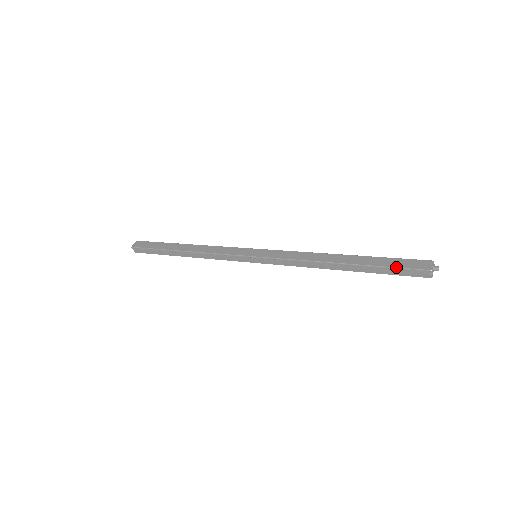
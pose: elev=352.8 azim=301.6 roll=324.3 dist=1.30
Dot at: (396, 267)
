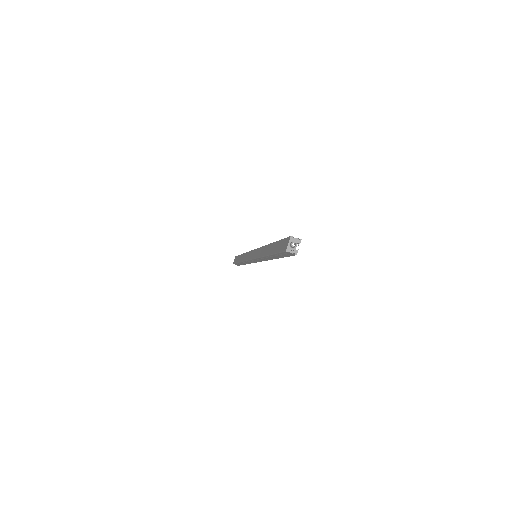
Dot at: (277, 253)
